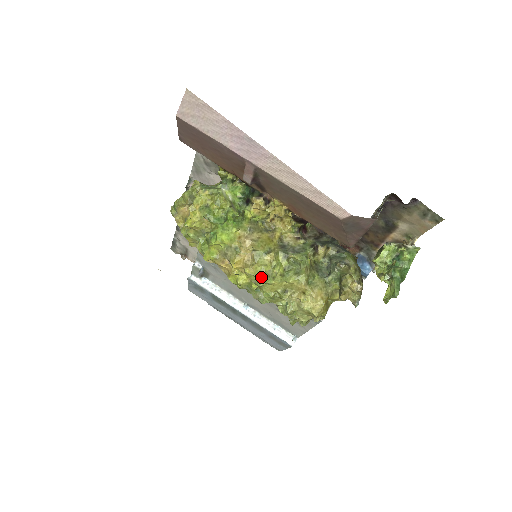
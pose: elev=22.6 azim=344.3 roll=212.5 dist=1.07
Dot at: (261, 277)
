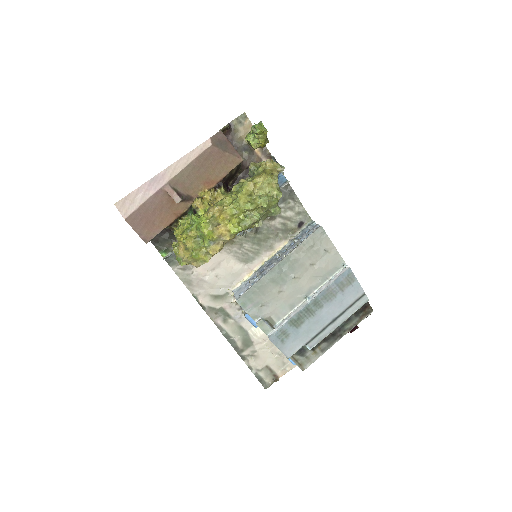
Dot at: (232, 203)
